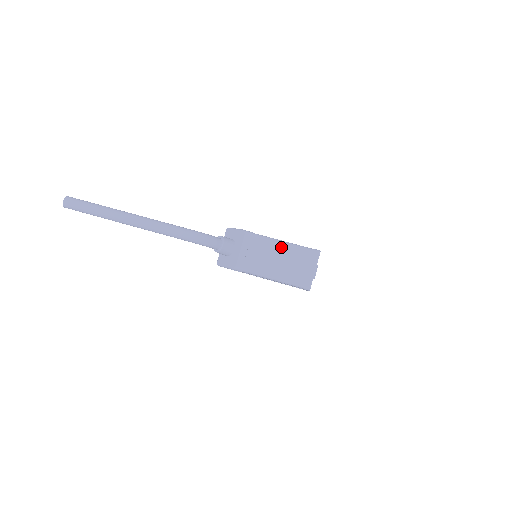
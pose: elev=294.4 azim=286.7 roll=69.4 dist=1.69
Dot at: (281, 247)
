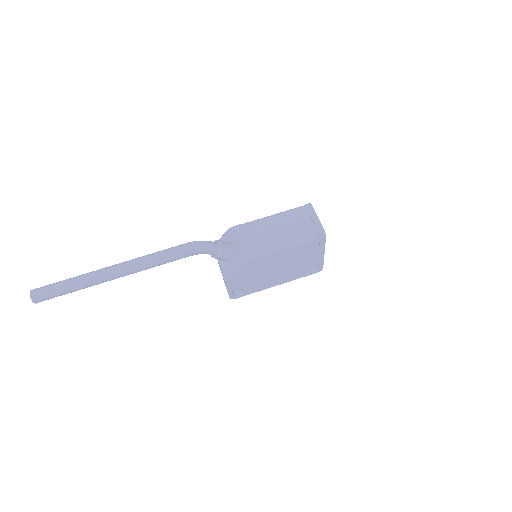
Dot at: (275, 218)
